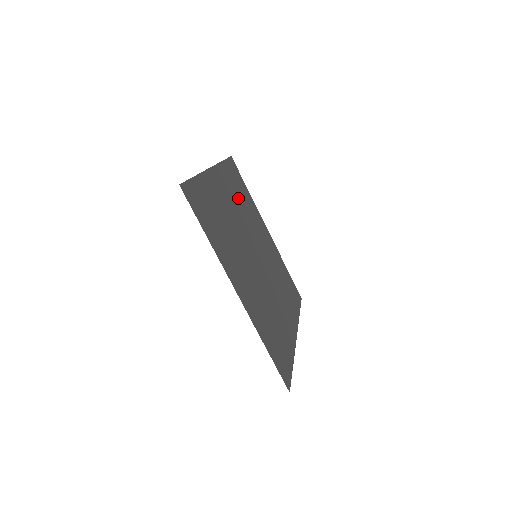
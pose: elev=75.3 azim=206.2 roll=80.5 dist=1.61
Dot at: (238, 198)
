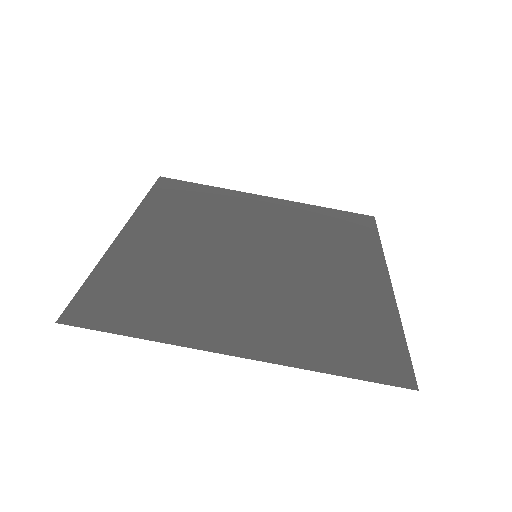
Dot at: (191, 215)
